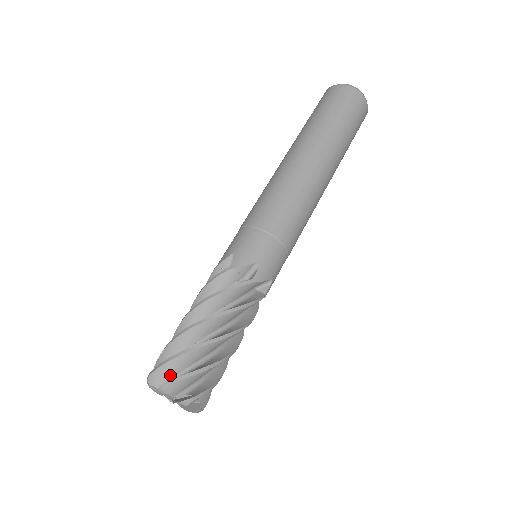
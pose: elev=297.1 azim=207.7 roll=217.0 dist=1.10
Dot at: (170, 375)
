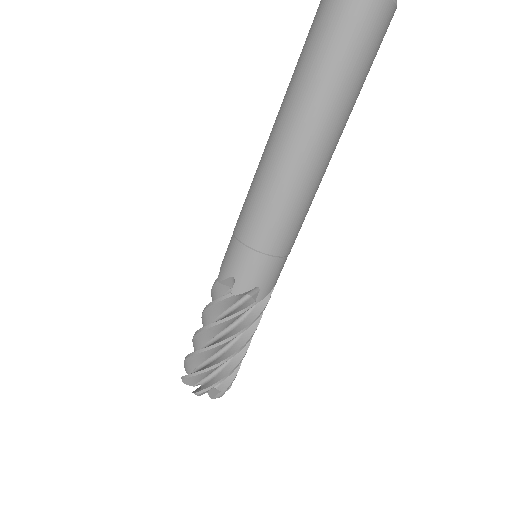
Dot at: occluded
